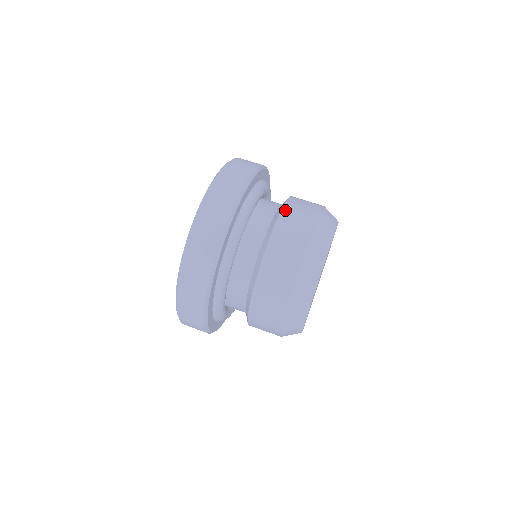
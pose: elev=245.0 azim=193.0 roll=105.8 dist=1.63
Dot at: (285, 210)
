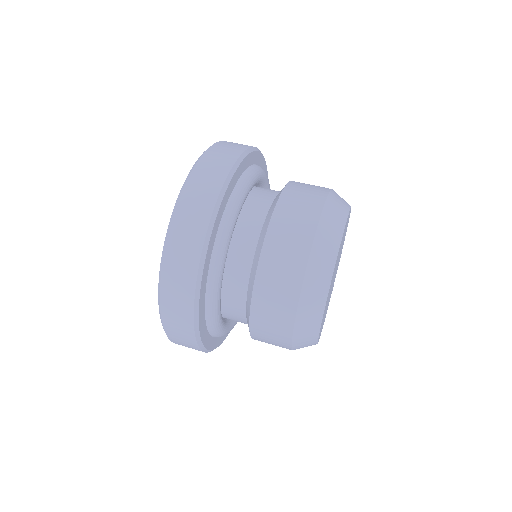
Dot at: (292, 182)
